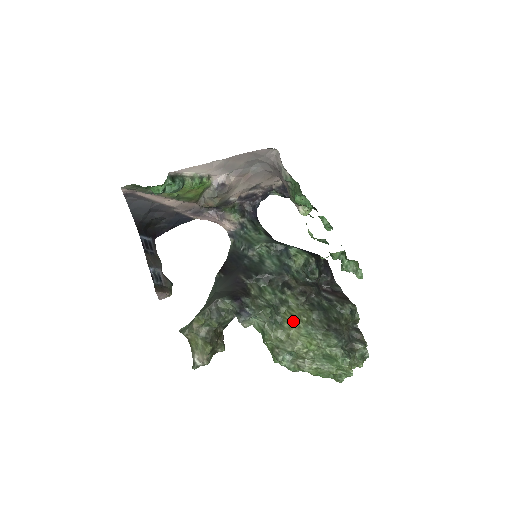
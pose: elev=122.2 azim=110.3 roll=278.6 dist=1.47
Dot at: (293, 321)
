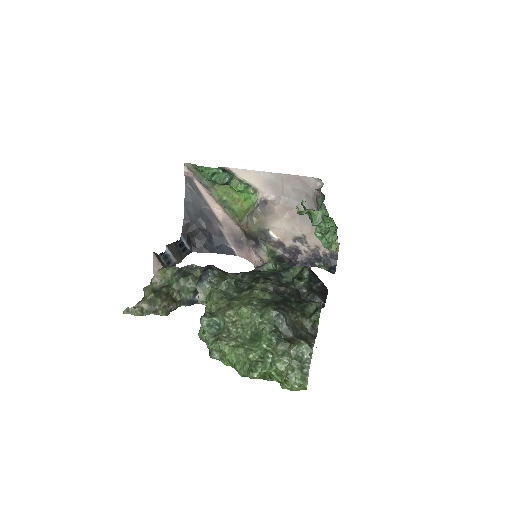
Dot at: (245, 296)
